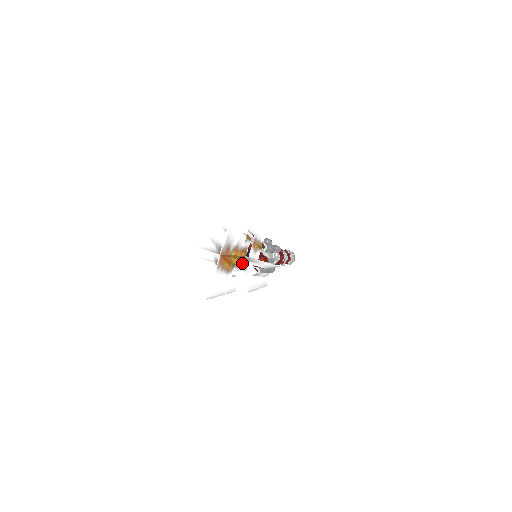
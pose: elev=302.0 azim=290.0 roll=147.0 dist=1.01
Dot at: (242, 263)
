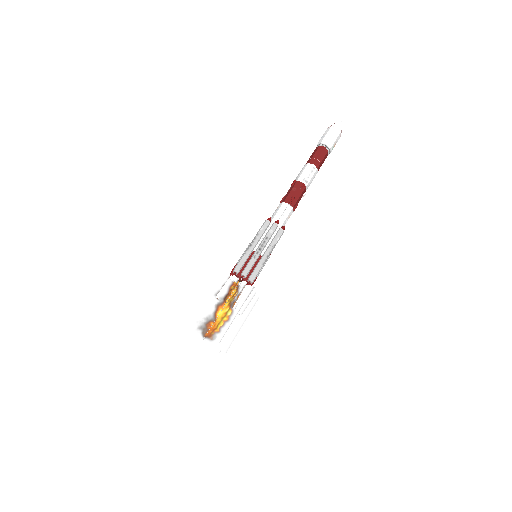
Dot at: occluded
